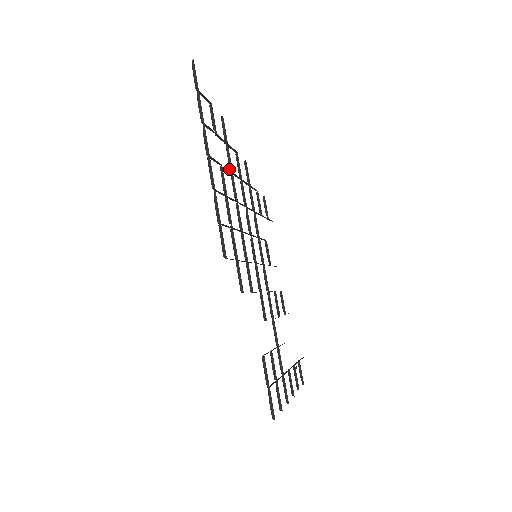
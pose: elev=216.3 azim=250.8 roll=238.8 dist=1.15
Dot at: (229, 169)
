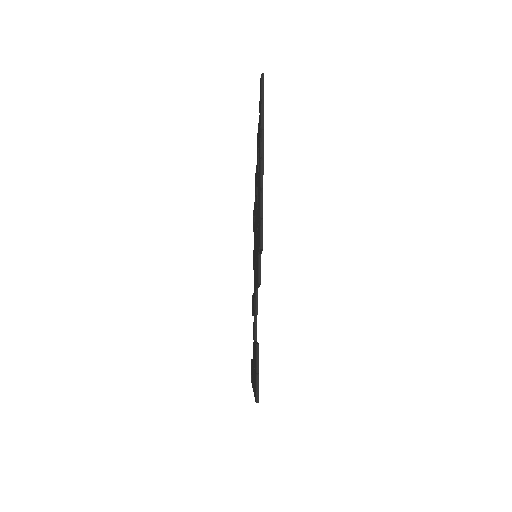
Dot at: (257, 174)
